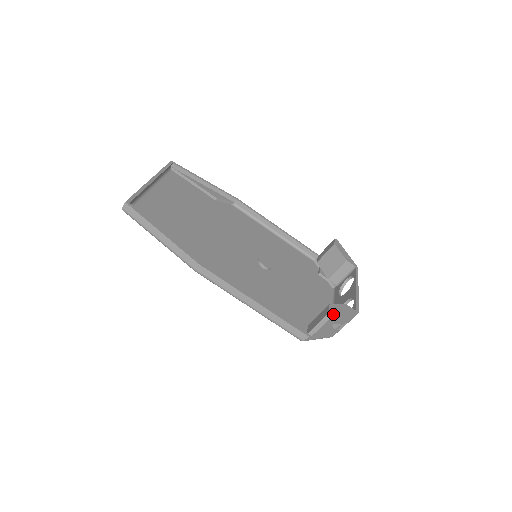
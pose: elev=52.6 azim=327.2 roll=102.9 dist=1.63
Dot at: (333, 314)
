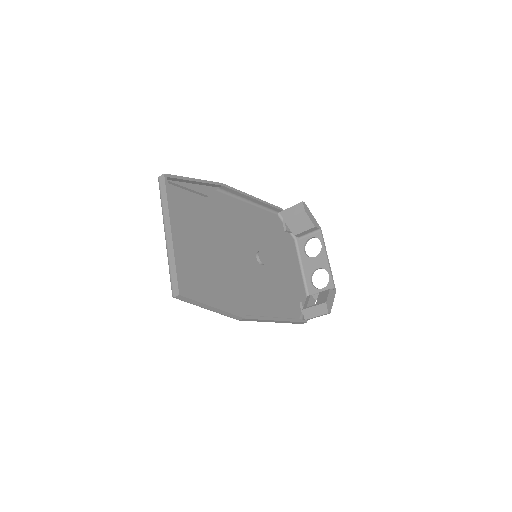
Dot at: (330, 311)
